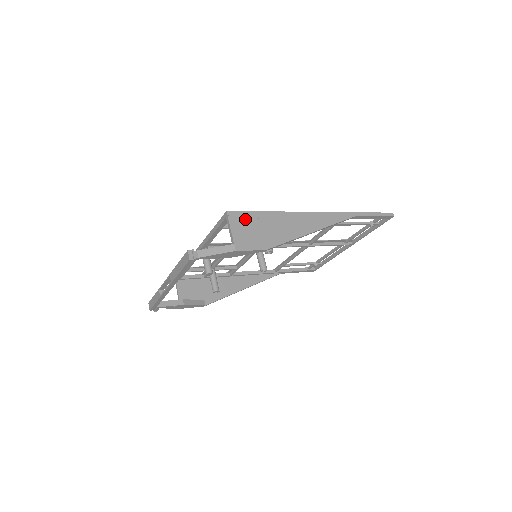
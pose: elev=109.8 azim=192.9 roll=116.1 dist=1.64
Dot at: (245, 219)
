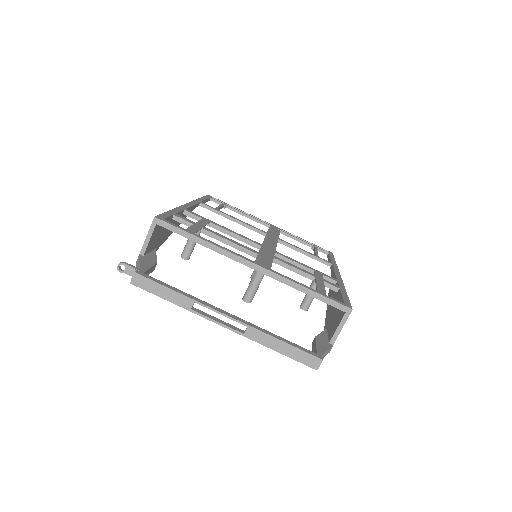
Dot at: occluded
